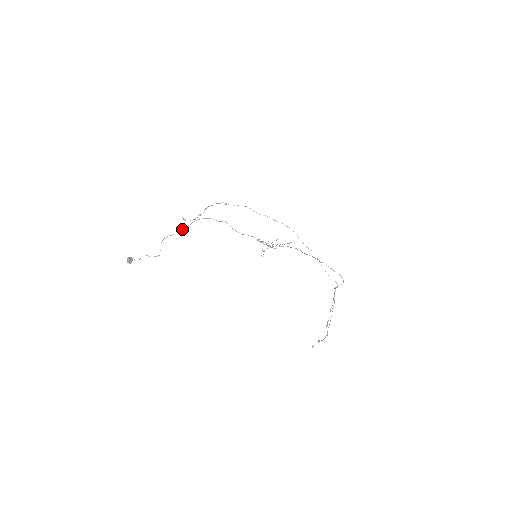
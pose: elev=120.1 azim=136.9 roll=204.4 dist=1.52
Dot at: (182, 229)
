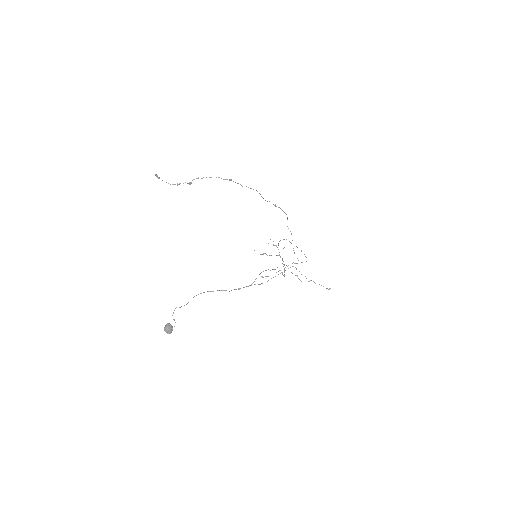
Dot at: (240, 288)
